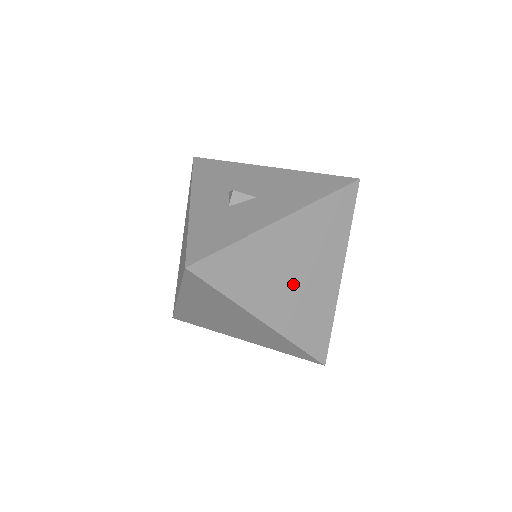
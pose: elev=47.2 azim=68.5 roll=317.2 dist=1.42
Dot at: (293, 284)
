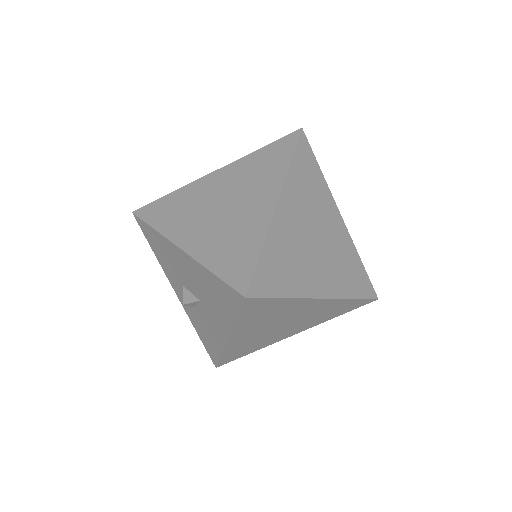
Dot at: (288, 325)
